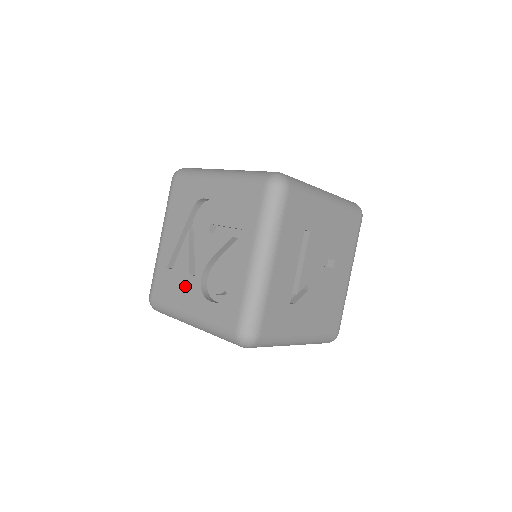
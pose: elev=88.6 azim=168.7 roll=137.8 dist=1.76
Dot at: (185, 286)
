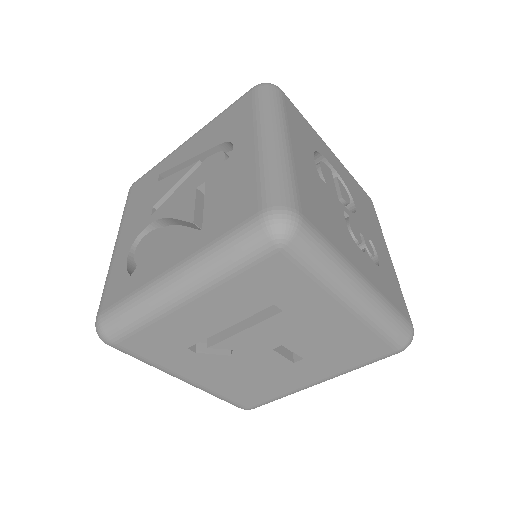
Dot at: (142, 212)
